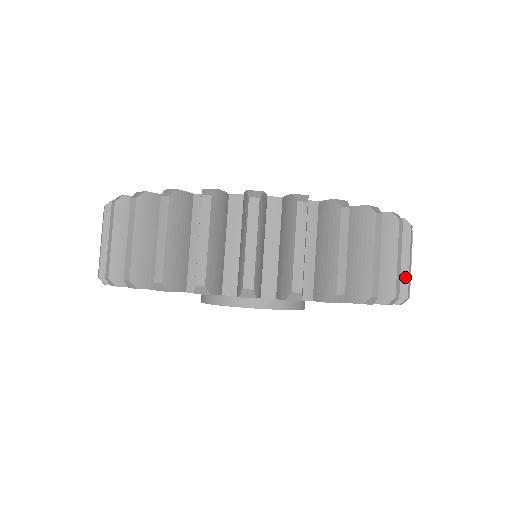
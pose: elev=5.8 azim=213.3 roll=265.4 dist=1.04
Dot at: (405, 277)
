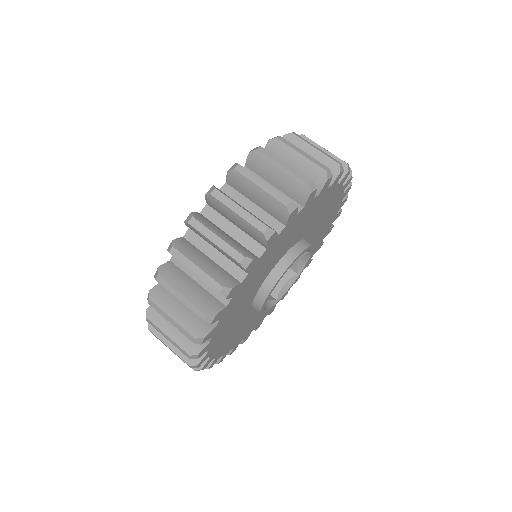
Dot at: occluded
